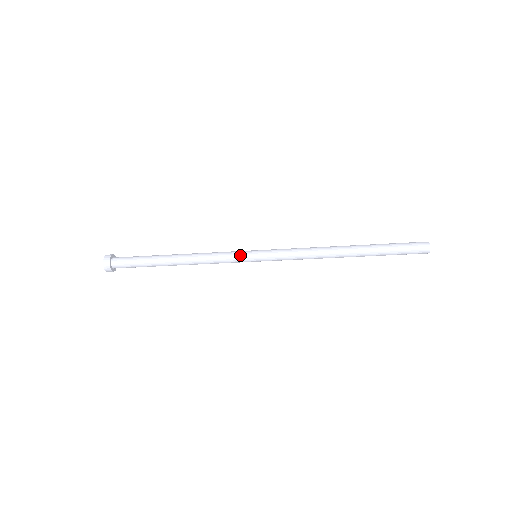
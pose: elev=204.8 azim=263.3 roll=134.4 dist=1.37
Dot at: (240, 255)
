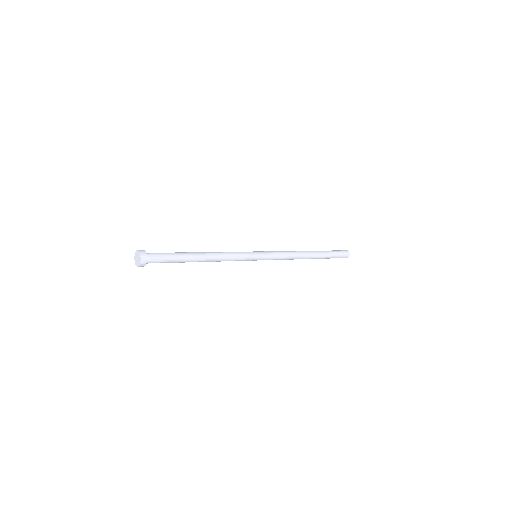
Dot at: (248, 260)
